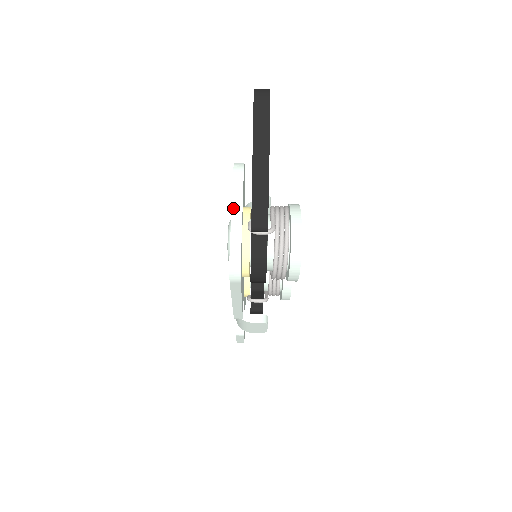
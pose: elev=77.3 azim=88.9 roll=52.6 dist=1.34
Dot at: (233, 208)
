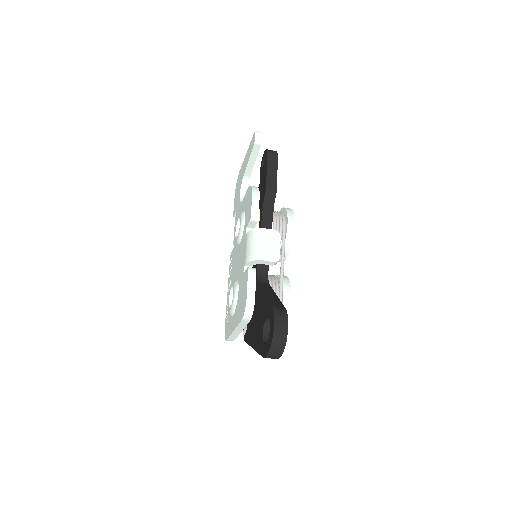
Dot at: (235, 331)
